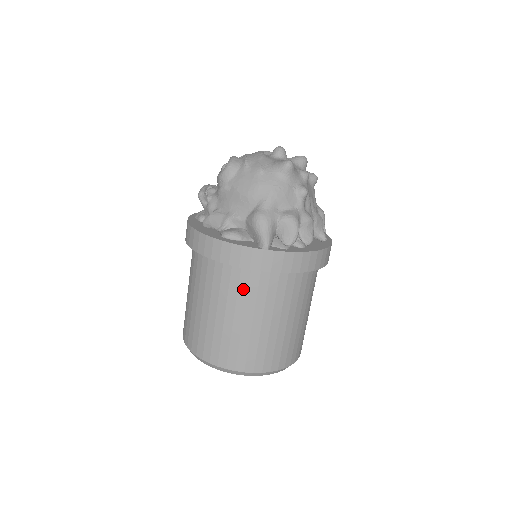
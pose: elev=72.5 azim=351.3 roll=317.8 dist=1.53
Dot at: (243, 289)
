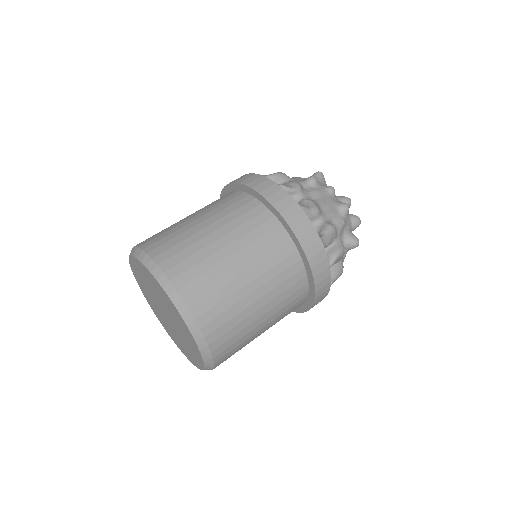
Dot at: occluded
